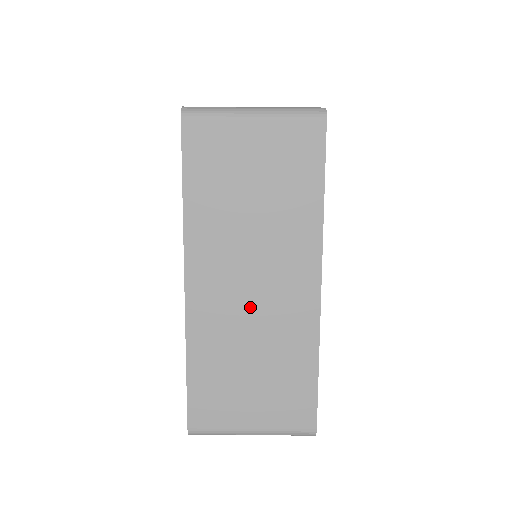
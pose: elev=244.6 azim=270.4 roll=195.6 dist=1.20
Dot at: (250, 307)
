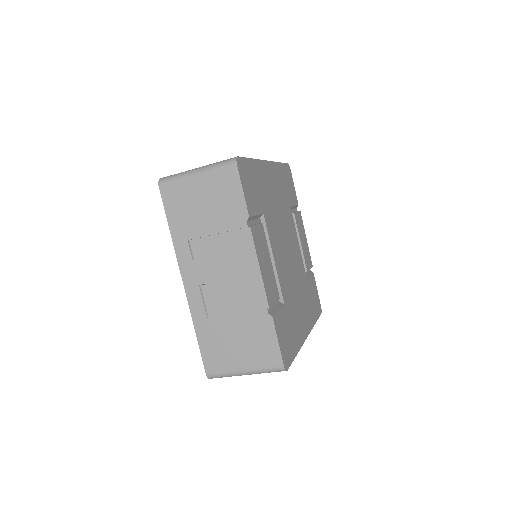
Dot at: occluded
